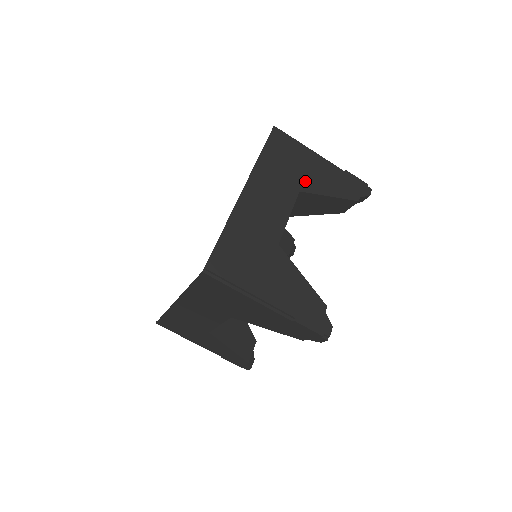
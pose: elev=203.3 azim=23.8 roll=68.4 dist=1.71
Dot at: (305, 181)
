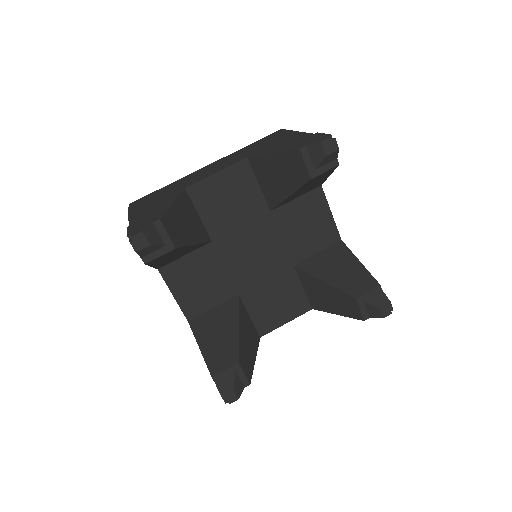
Dot at: (262, 150)
